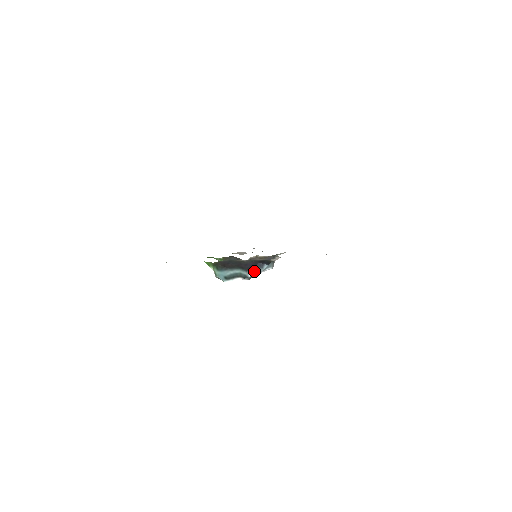
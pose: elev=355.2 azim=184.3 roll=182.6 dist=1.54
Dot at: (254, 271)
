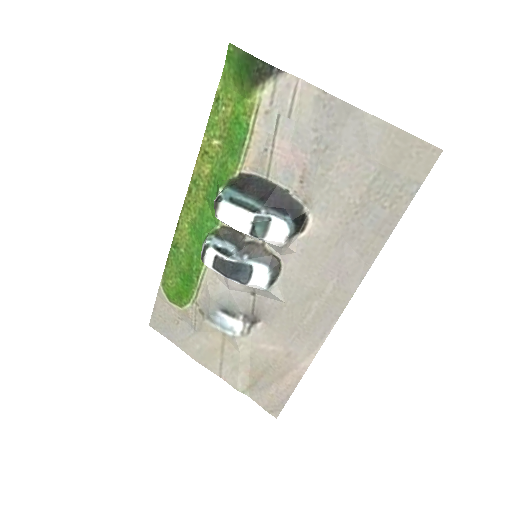
Dot at: (272, 211)
